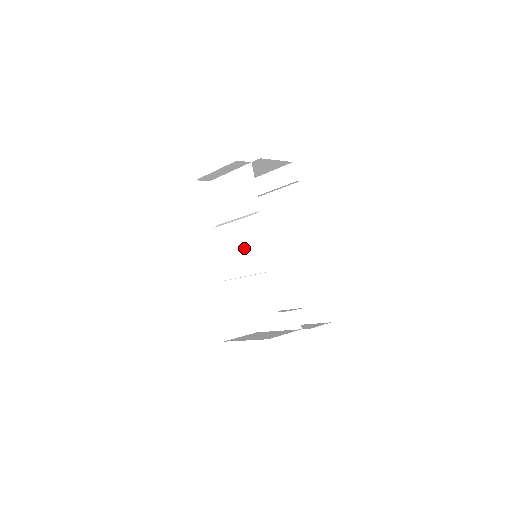
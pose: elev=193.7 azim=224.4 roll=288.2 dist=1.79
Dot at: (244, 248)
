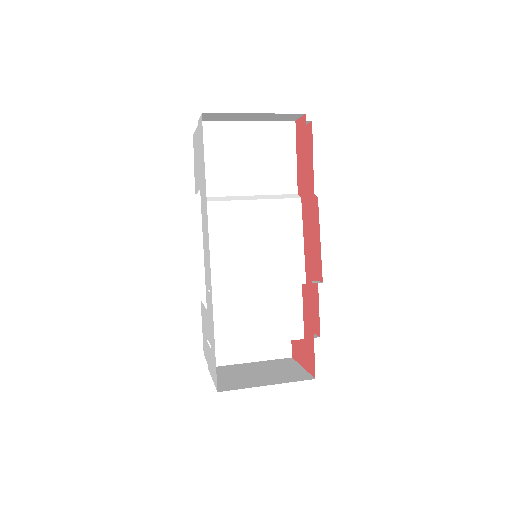
Dot at: (270, 244)
